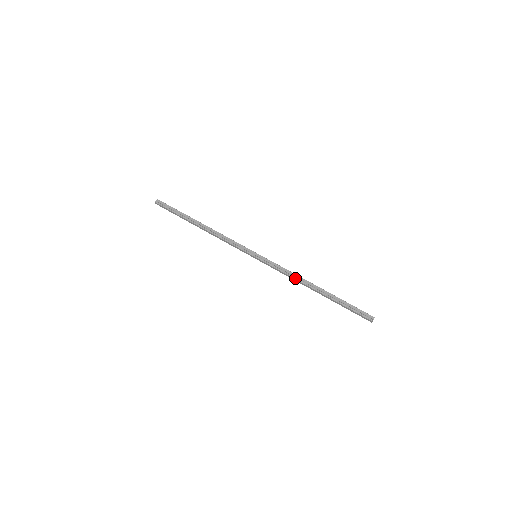
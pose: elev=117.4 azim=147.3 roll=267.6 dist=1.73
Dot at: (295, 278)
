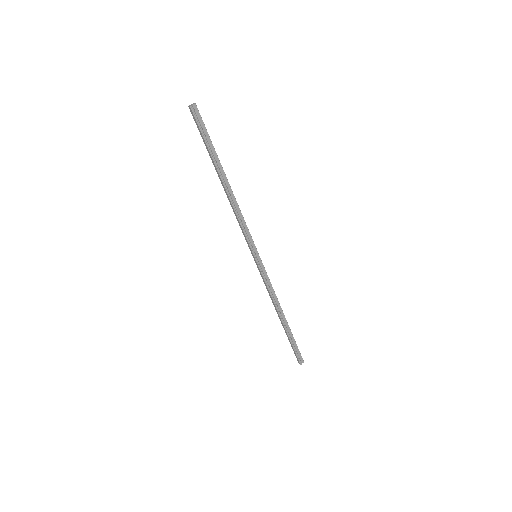
Dot at: (274, 300)
